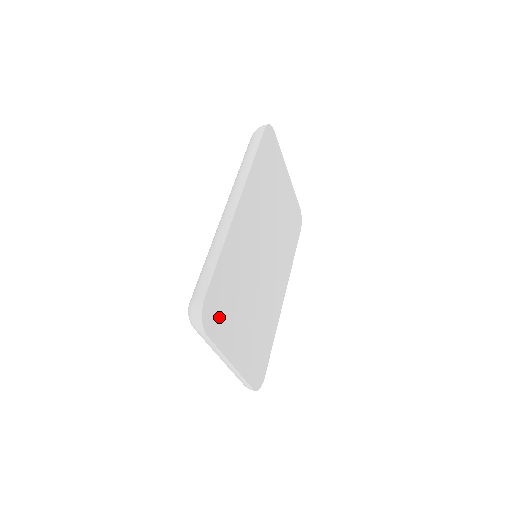
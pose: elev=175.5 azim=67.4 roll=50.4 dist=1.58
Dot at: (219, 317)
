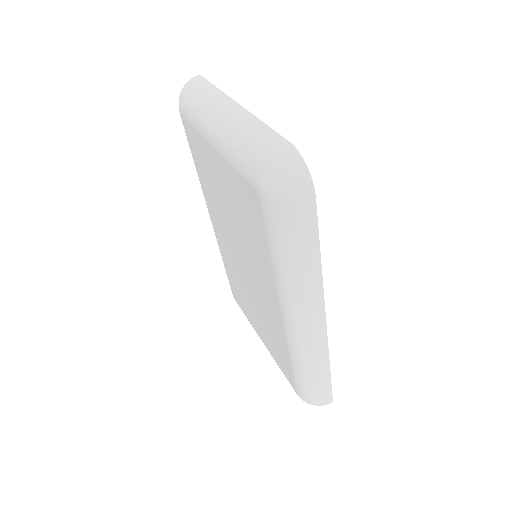
Dot at: occluded
